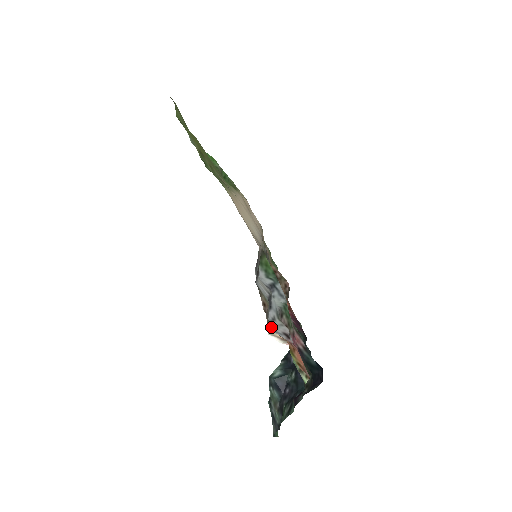
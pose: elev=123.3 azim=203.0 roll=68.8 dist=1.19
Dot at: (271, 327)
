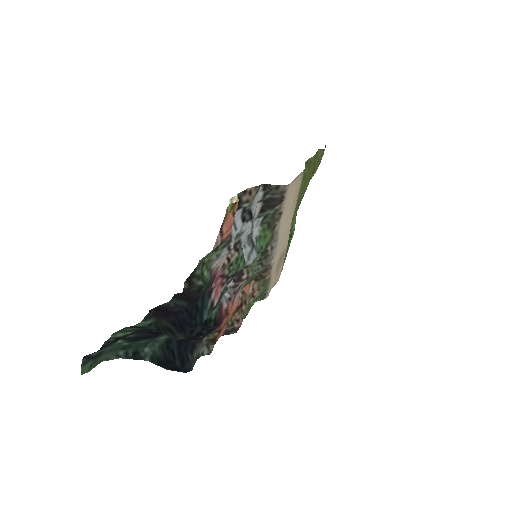
Dot at: (239, 194)
